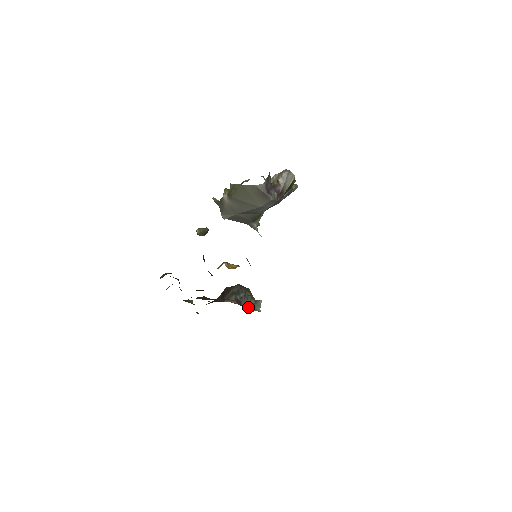
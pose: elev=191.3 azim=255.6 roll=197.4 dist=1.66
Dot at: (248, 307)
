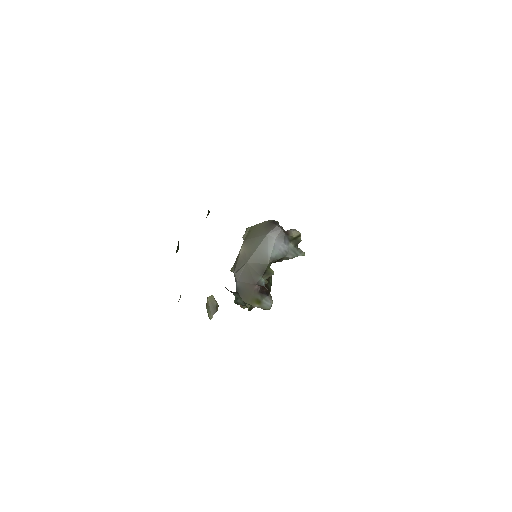
Dot at: (238, 304)
